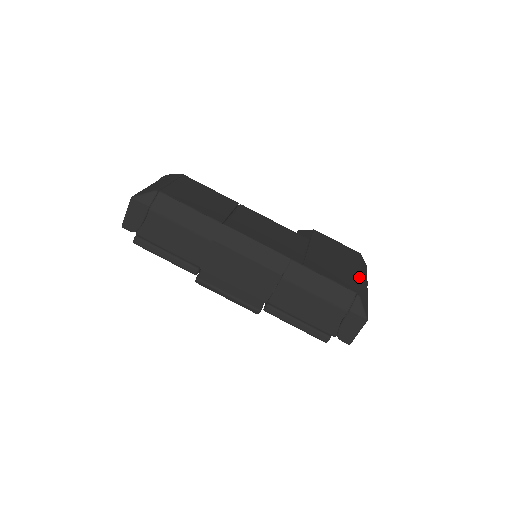
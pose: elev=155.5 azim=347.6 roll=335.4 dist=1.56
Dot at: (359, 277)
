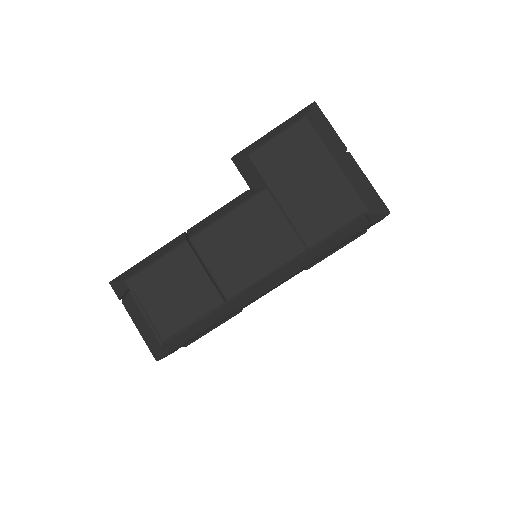
Dot at: (344, 176)
